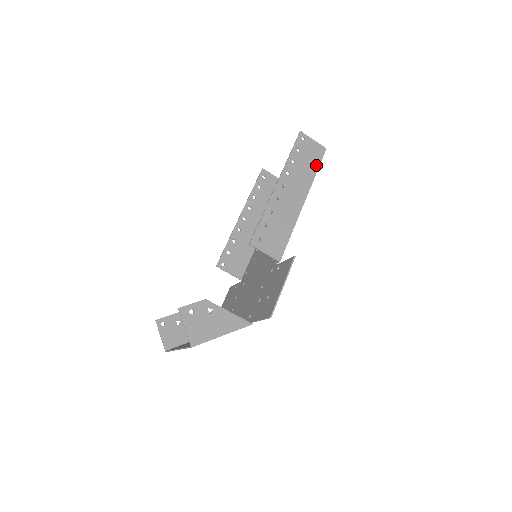
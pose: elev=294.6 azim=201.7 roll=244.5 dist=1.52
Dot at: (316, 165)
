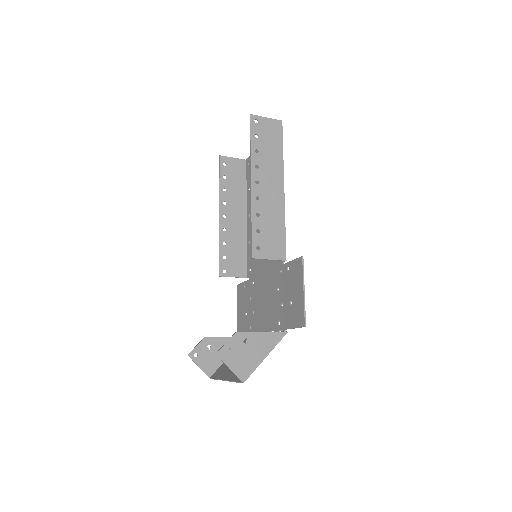
Dot at: (279, 144)
